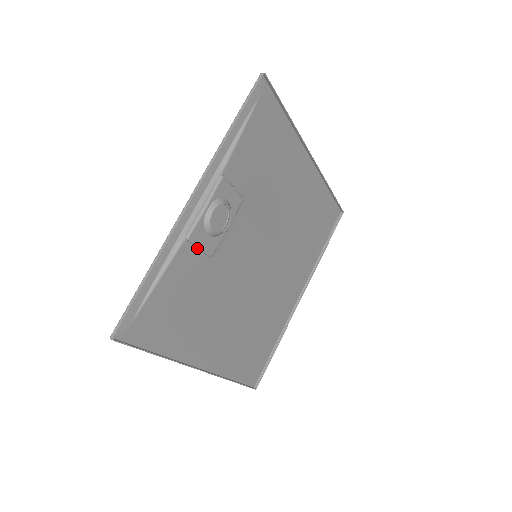
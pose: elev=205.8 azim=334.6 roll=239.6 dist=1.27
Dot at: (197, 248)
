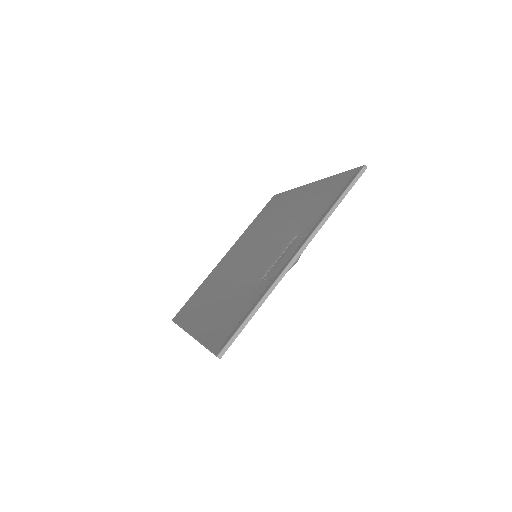
Dot at: (270, 281)
